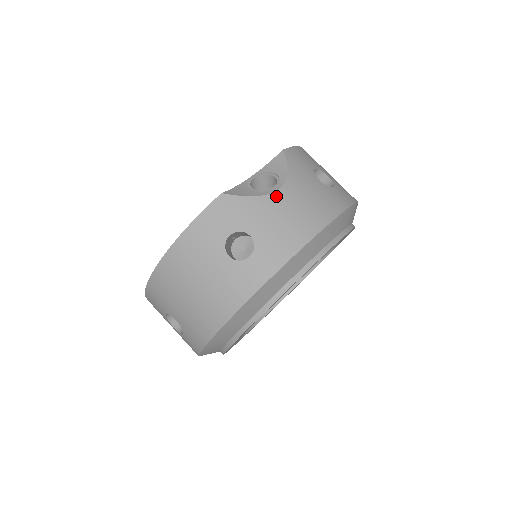
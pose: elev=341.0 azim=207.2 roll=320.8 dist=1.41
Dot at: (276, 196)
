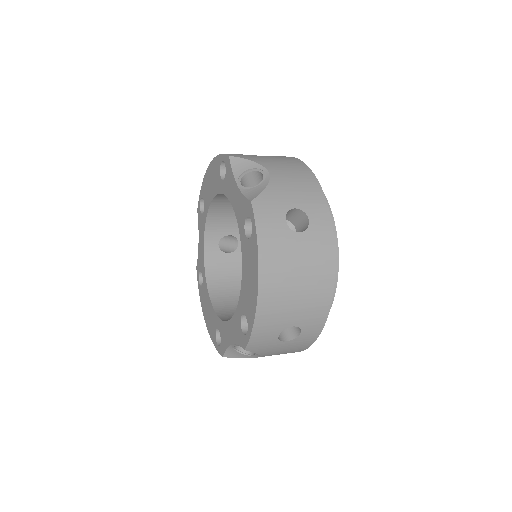
Dot at: (274, 176)
